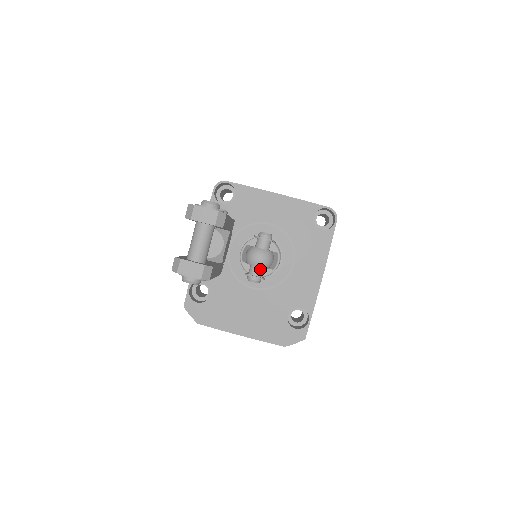
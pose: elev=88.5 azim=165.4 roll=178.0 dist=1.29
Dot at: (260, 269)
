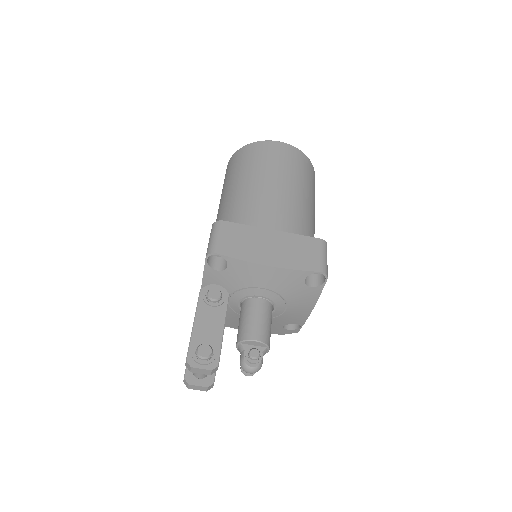
Dot at: occluded
